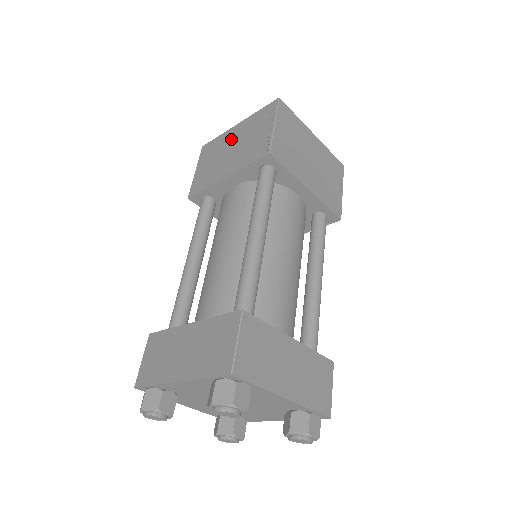
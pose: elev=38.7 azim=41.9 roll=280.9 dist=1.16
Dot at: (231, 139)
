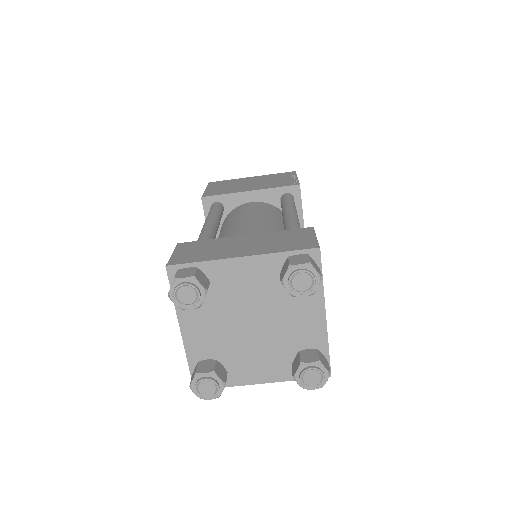
Dot at: occluded
